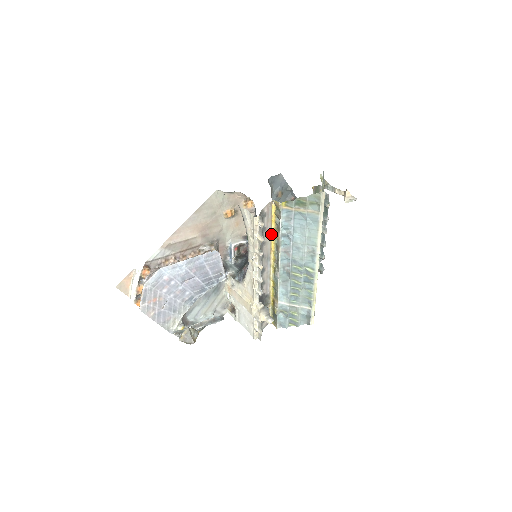
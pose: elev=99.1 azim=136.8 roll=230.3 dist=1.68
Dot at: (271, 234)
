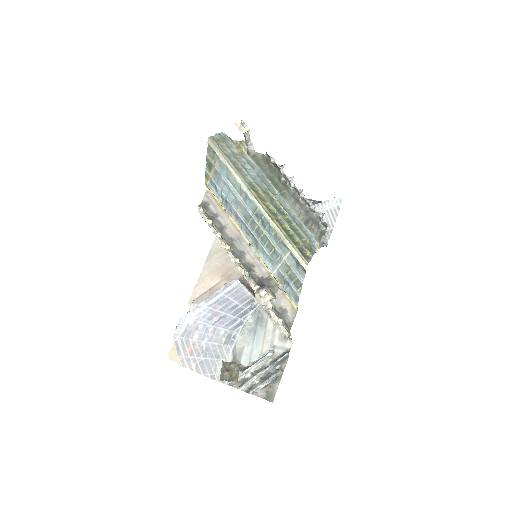
Dot at: (228, 217)
